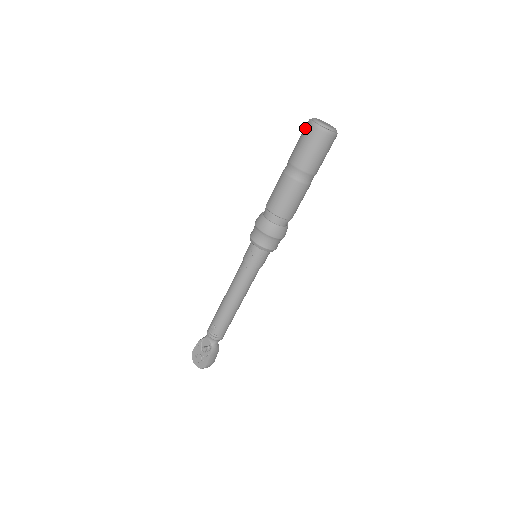
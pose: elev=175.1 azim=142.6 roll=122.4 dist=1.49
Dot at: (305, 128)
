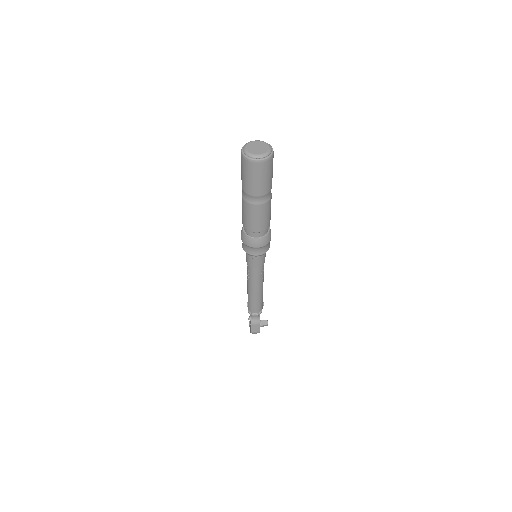
Dot at: occluded
